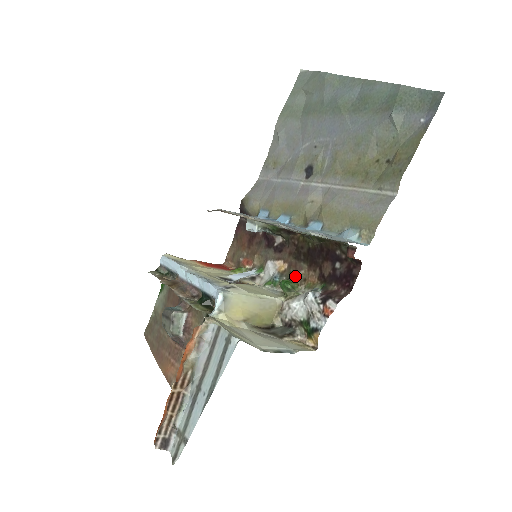
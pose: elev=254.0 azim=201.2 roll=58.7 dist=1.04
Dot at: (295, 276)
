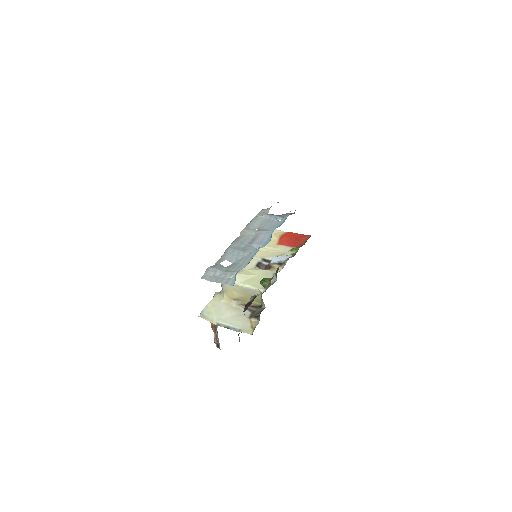
Dot at: (273, 276)
